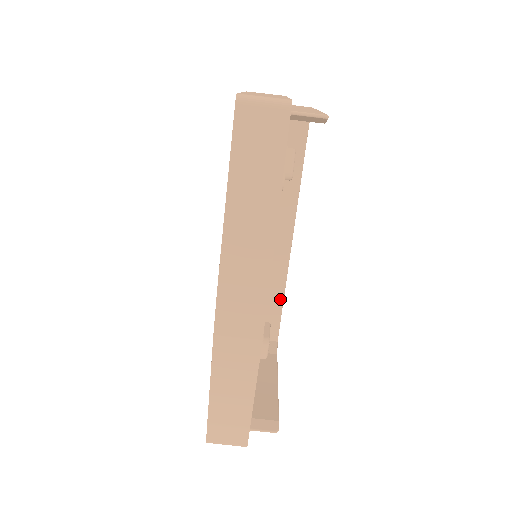
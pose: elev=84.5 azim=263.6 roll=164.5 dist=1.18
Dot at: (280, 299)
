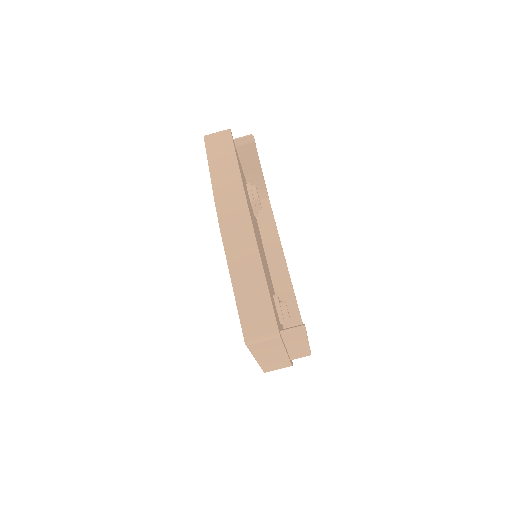
Dot at: (296, 313)
